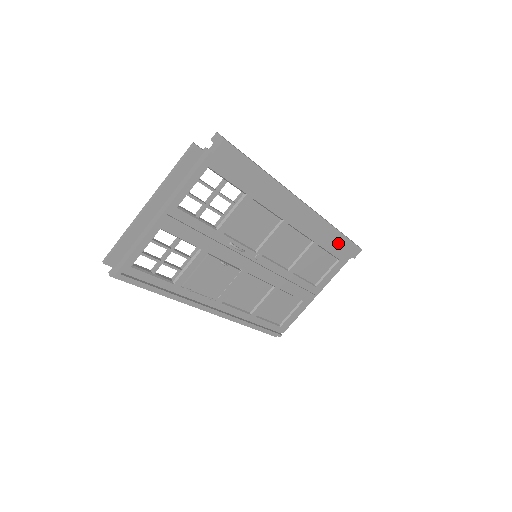
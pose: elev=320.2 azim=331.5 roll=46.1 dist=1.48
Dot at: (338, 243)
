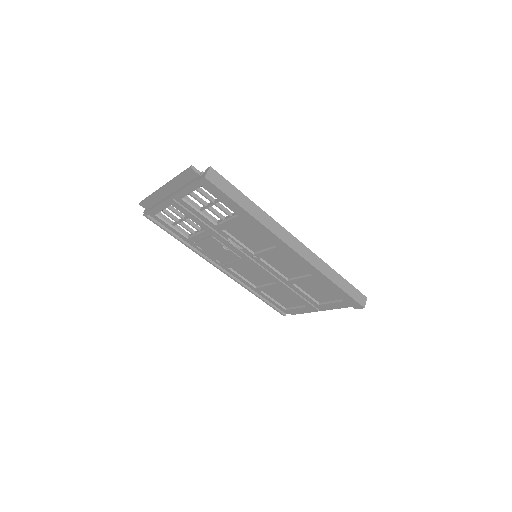
Dot at: (334, 290)
